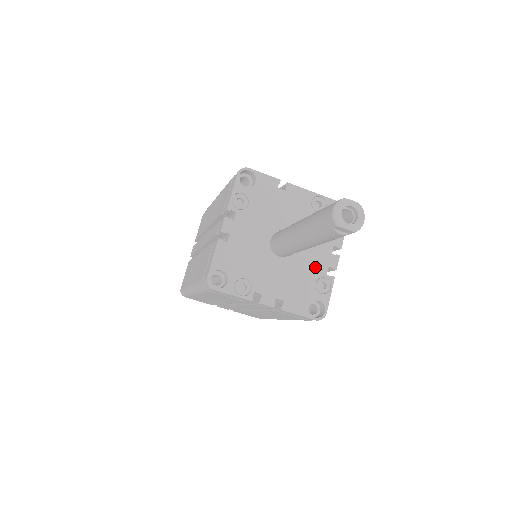
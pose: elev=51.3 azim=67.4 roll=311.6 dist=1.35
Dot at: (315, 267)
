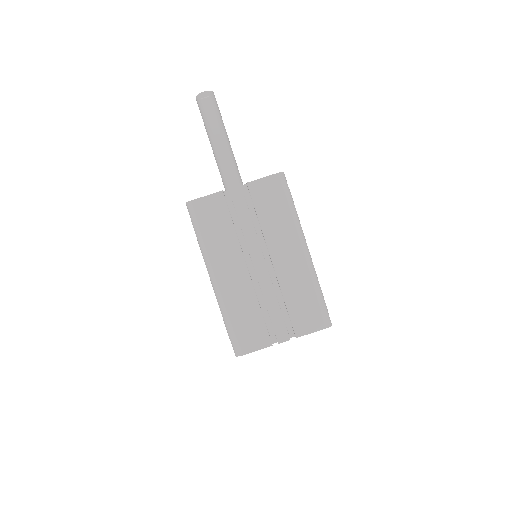
Dot at: occluded
